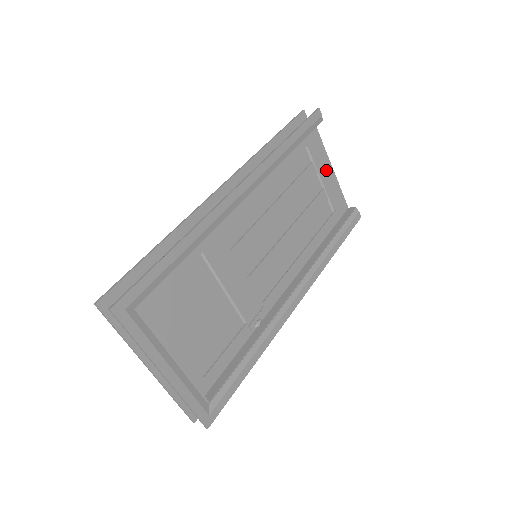
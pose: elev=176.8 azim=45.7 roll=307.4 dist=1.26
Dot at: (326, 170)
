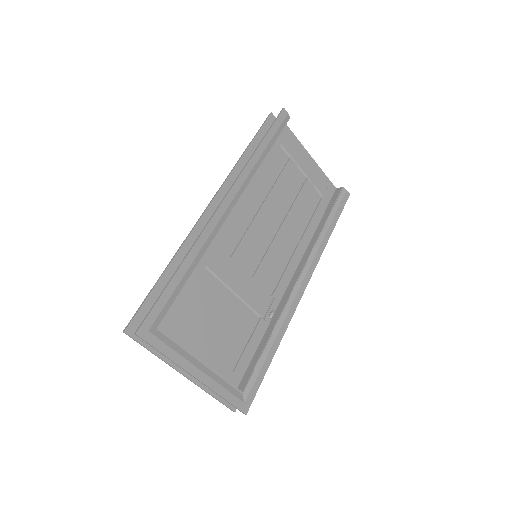
Dot at: (305, 161)
